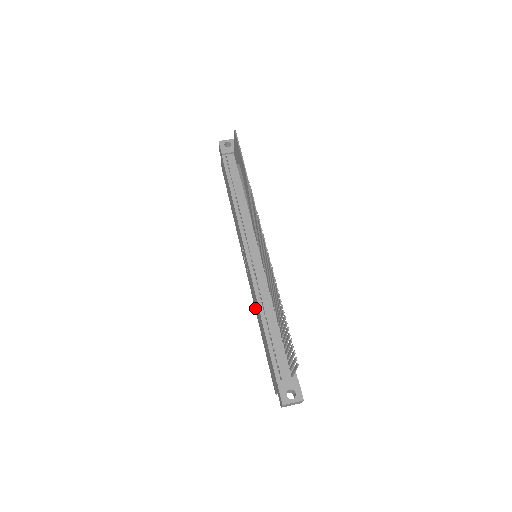
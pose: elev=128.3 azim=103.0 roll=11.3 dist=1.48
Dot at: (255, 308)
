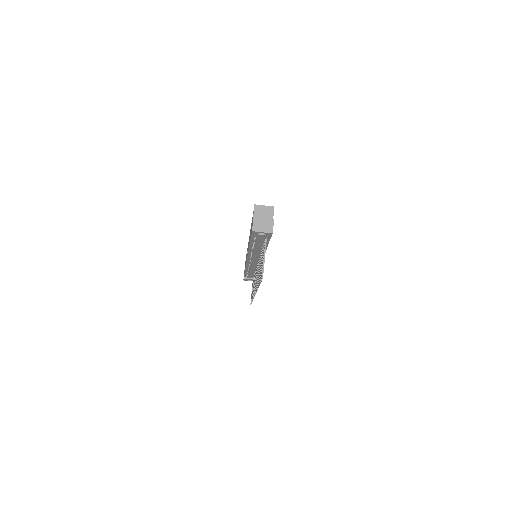
Dot at: occluded
